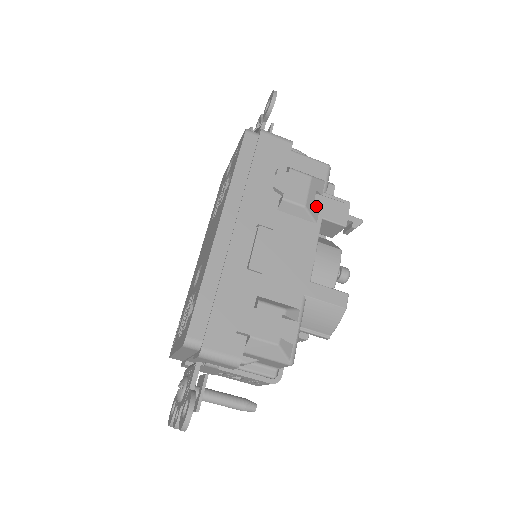
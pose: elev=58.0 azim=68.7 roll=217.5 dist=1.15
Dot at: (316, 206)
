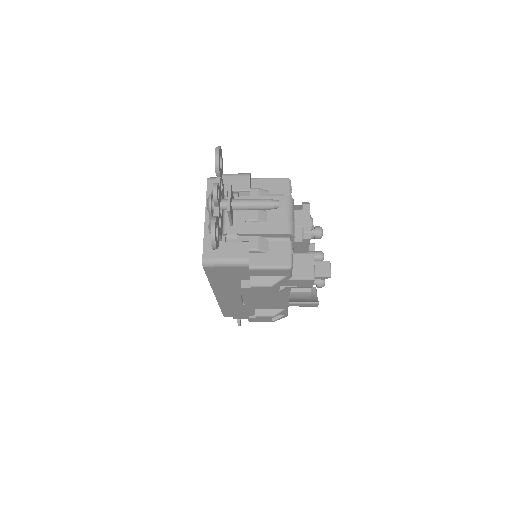
Dot at: (283, 284)
